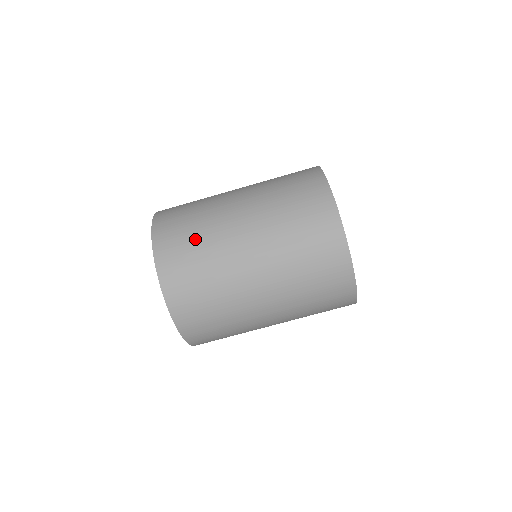
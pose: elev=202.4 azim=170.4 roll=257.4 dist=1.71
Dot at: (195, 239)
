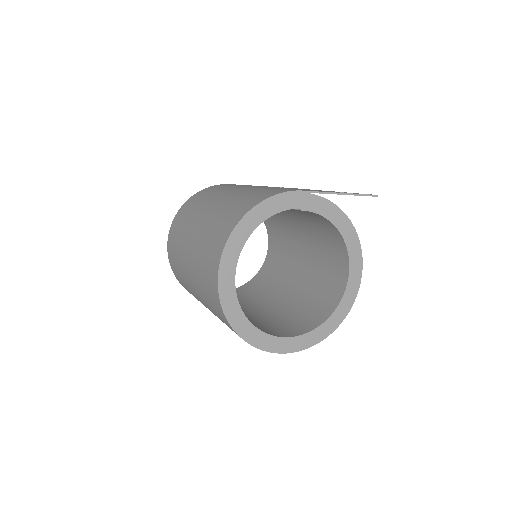
Dot at: (176, 250)
